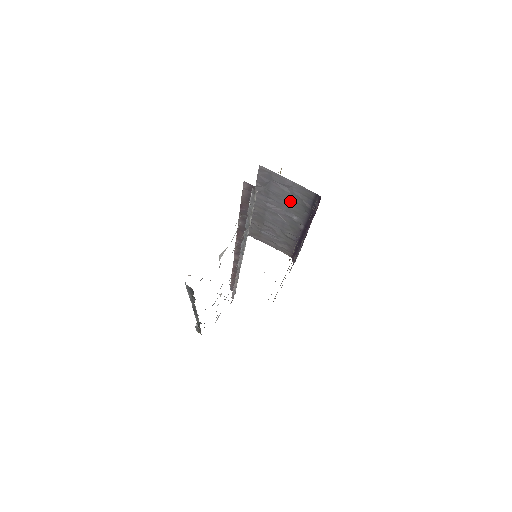
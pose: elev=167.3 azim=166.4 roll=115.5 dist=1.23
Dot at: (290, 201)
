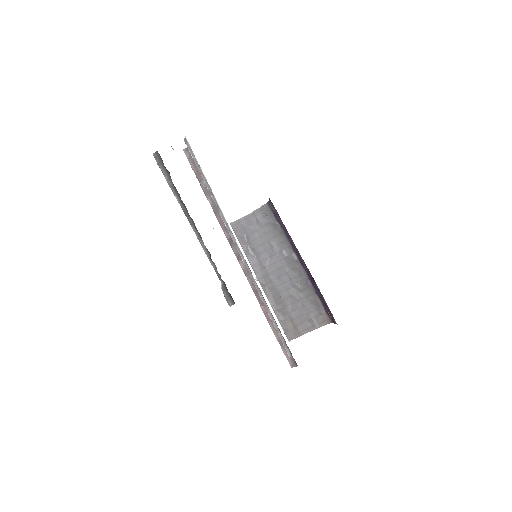
Dot at: (267, 236)
